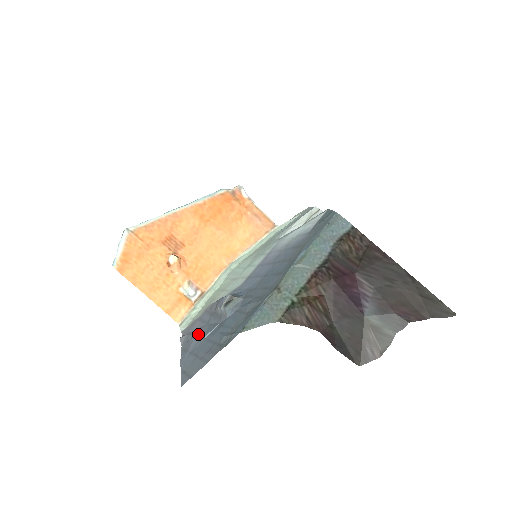
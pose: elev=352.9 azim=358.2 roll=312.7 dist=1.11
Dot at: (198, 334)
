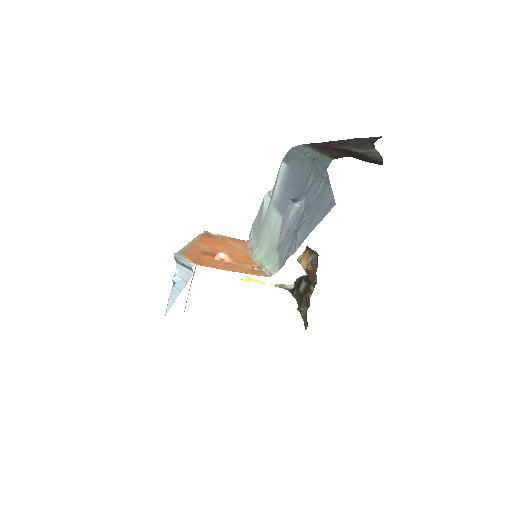
Dot at: (298, 229)
